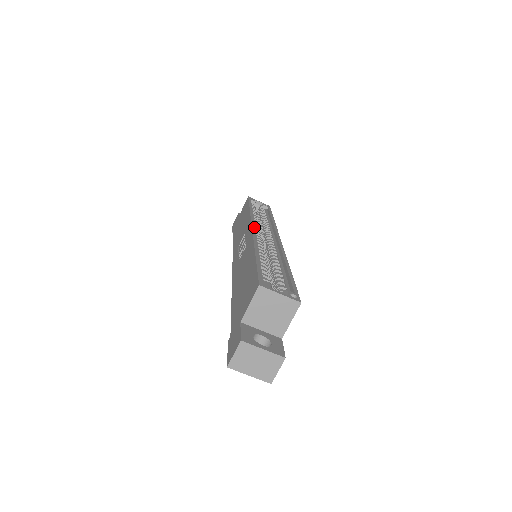
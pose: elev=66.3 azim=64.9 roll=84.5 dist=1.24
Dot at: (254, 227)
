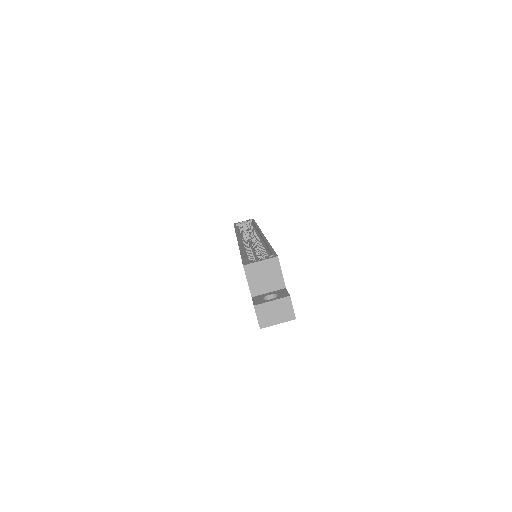
Dot at: (239, 238)
